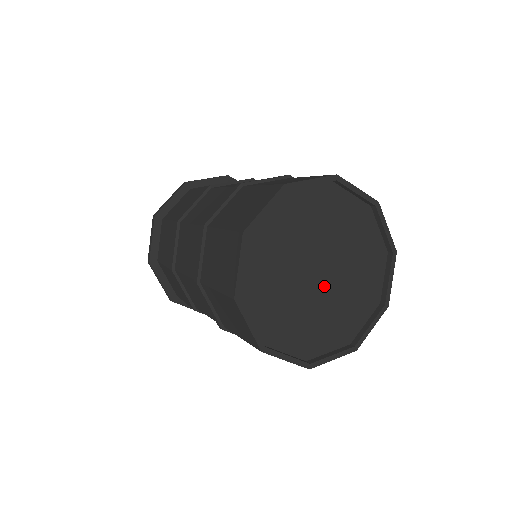
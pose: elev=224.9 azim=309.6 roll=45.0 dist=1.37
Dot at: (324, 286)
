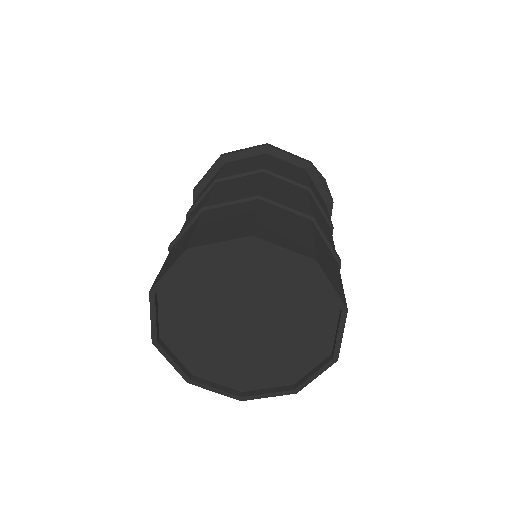
Dot at: (262, 329)
